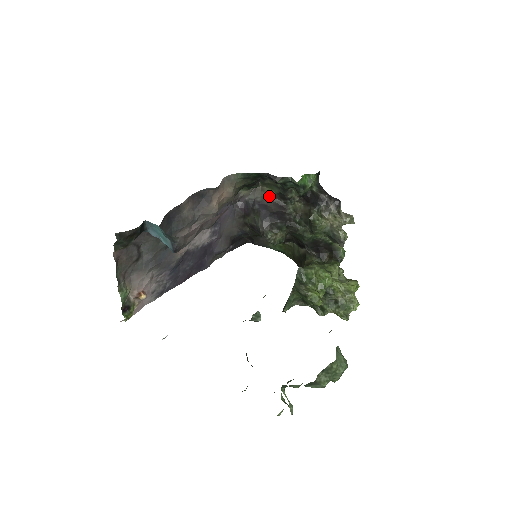
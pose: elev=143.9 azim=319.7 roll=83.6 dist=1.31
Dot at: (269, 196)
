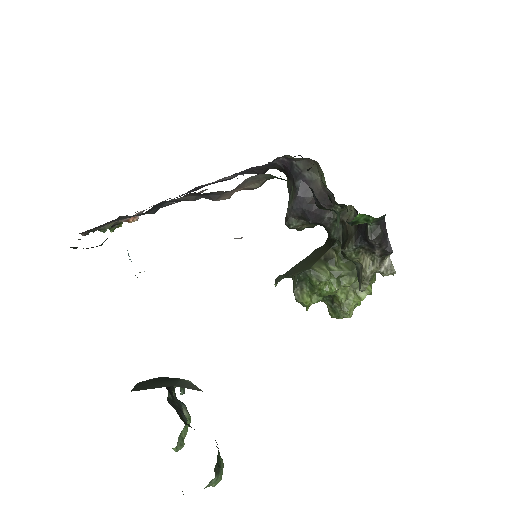
Dot at: (321, 179)
